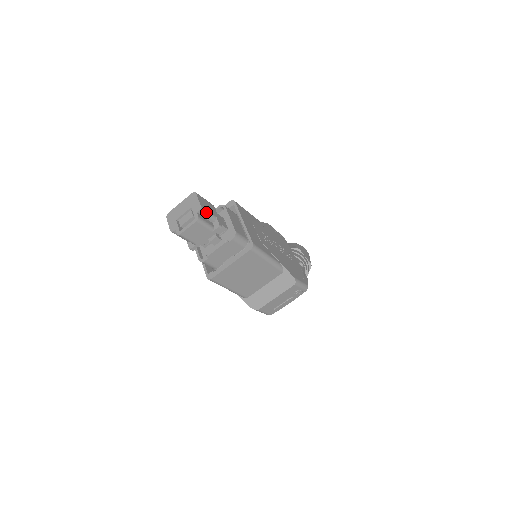
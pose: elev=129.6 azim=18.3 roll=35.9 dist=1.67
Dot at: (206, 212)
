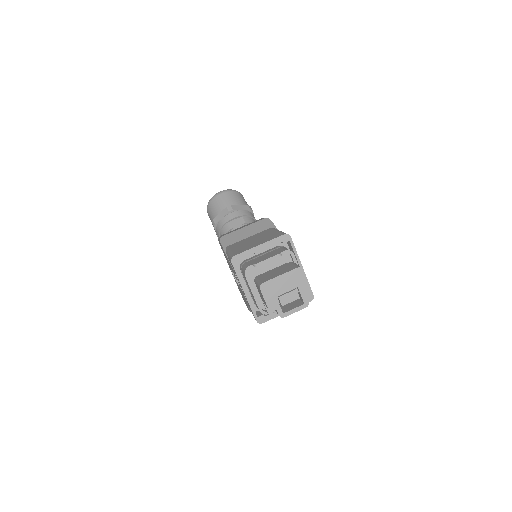
Dot at: occluded
